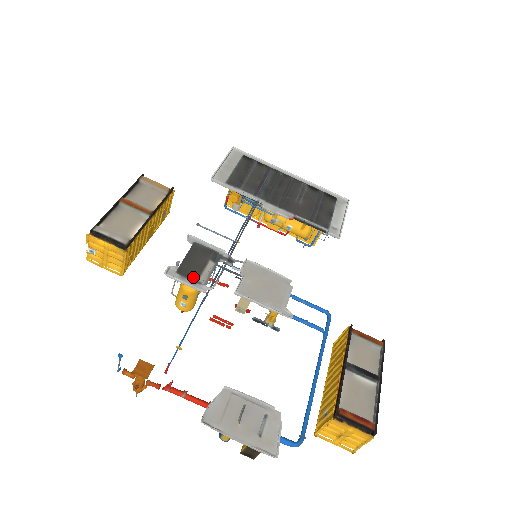
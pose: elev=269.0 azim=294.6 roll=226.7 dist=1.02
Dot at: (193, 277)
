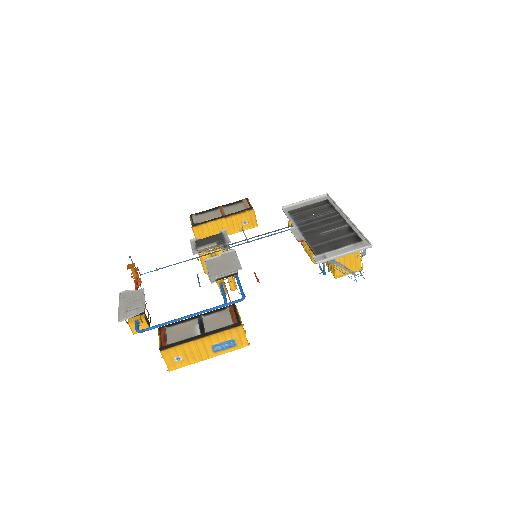
Dot at: (197, 246)
